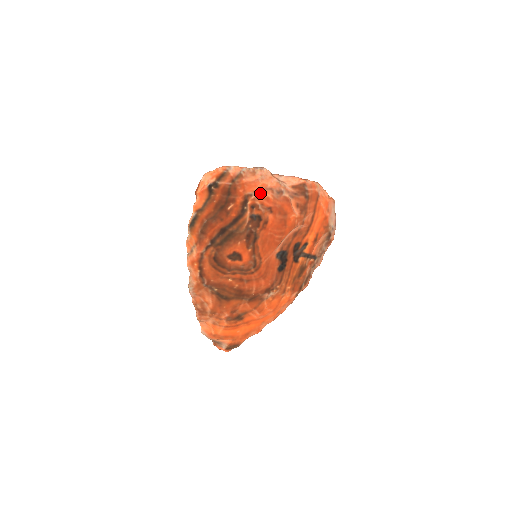
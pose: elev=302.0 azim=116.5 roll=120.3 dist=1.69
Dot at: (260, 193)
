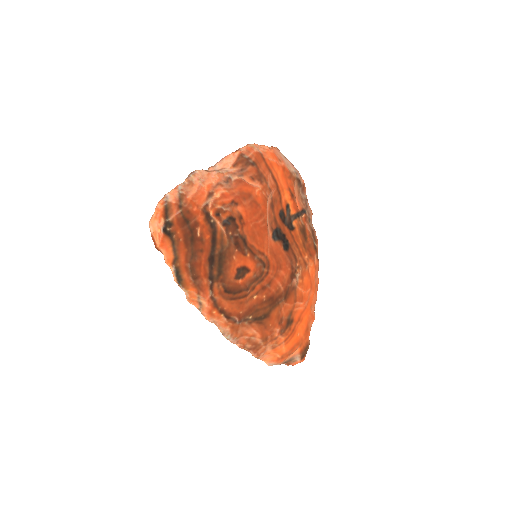
Dot at: (212, 196)
